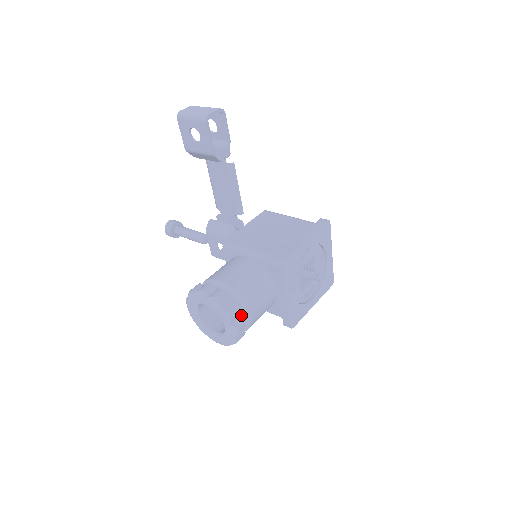
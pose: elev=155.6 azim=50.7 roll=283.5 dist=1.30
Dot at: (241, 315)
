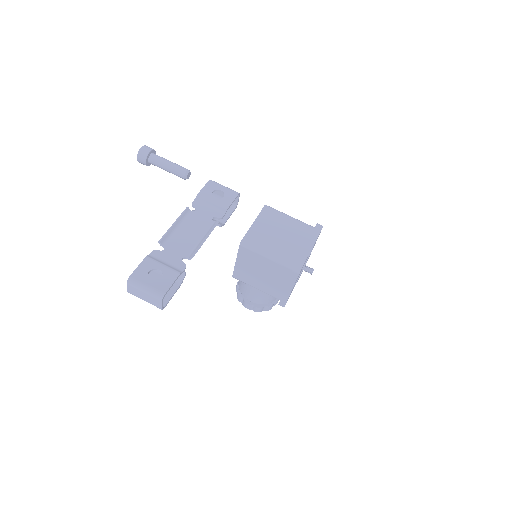
Dot at: (275, 301)
